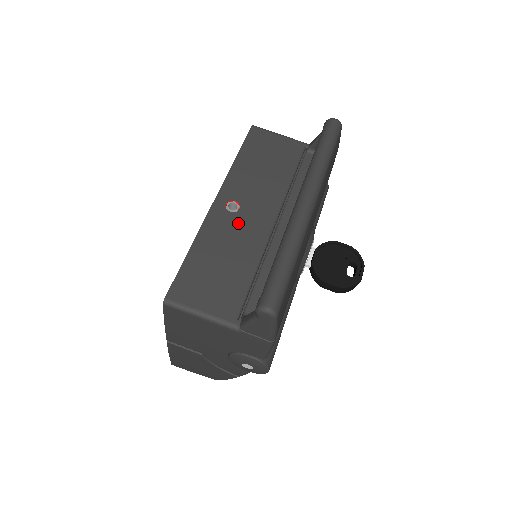
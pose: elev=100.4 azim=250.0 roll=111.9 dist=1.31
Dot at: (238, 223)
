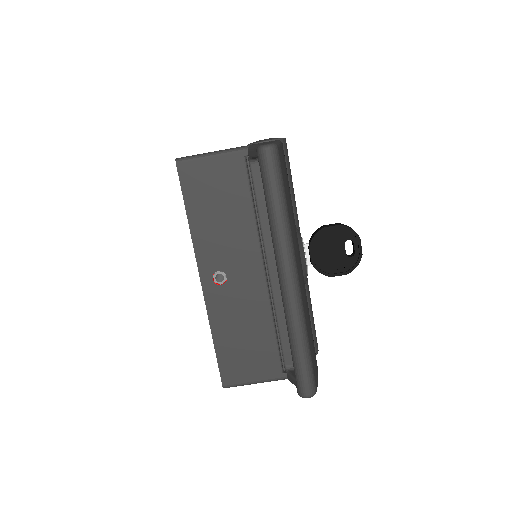
Dot at: (234, 292)
